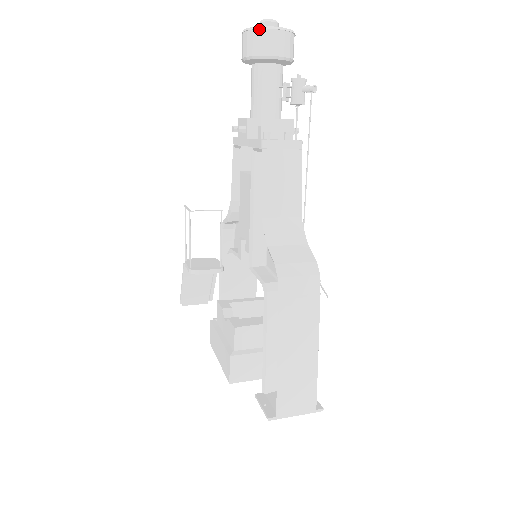
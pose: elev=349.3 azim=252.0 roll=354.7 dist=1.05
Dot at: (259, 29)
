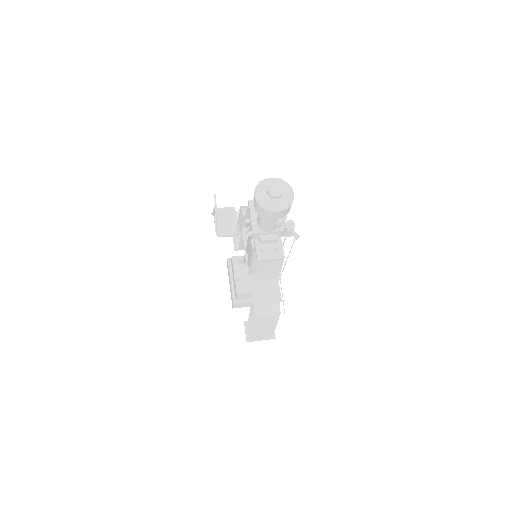
Dot at: (264, 209)
